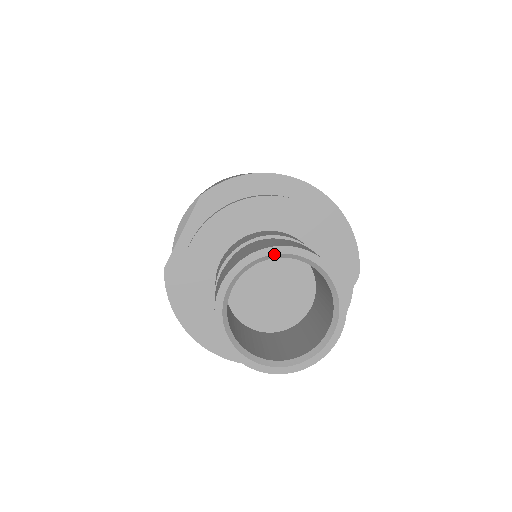
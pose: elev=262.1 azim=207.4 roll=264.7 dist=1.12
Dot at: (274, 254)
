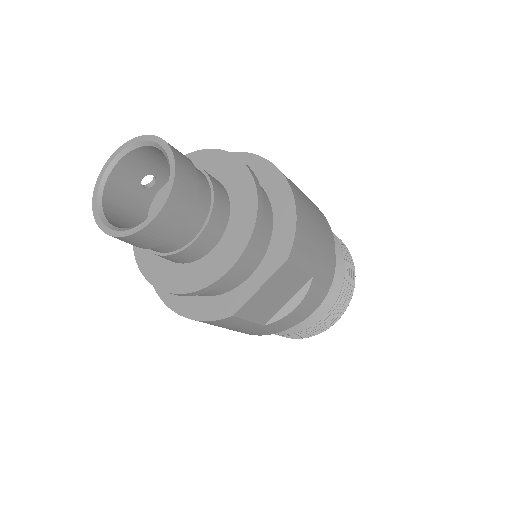
Dot at: (146, 141)
